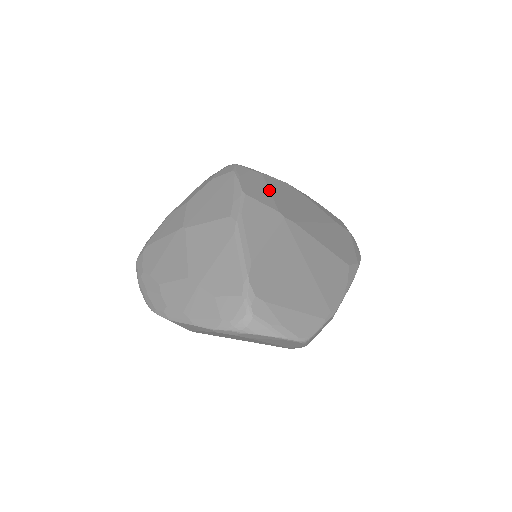
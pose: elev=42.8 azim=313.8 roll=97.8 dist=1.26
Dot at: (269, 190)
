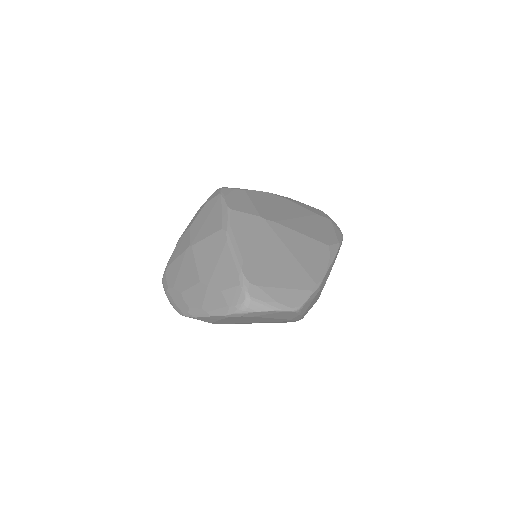
Dot at: (251, 201)
